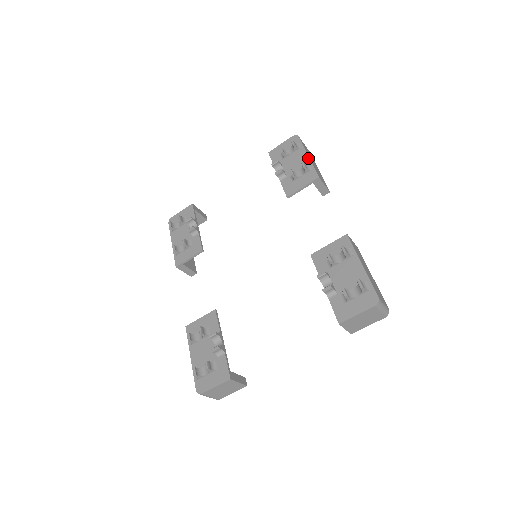
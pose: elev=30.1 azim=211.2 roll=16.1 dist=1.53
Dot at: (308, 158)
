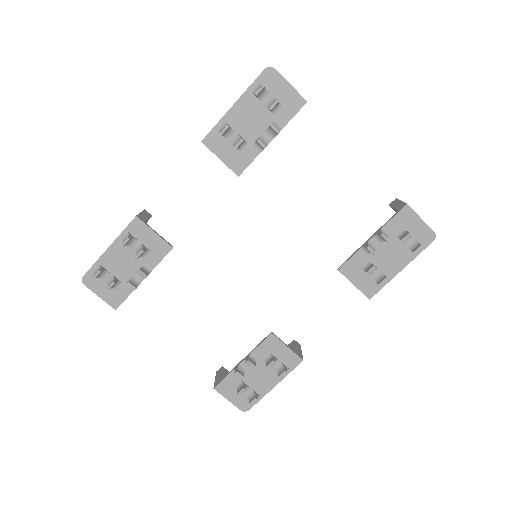
Dot at: (397, 273)
